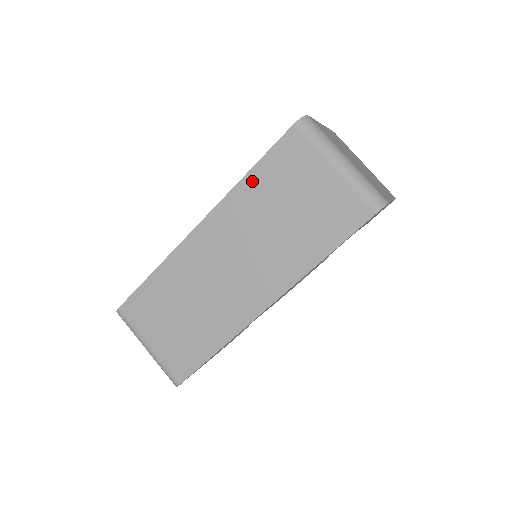
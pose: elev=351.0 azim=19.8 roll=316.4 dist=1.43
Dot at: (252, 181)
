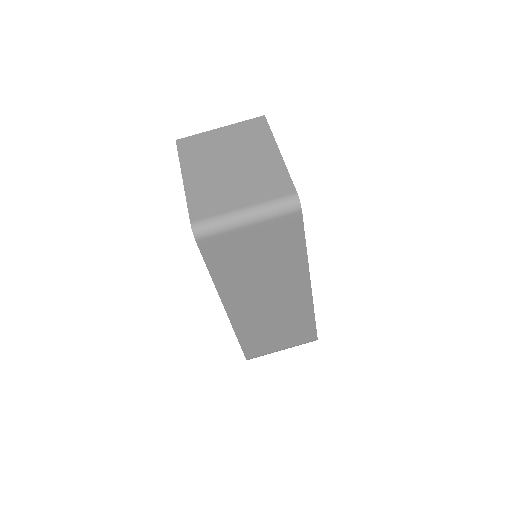
Dot at: (219, 276)
